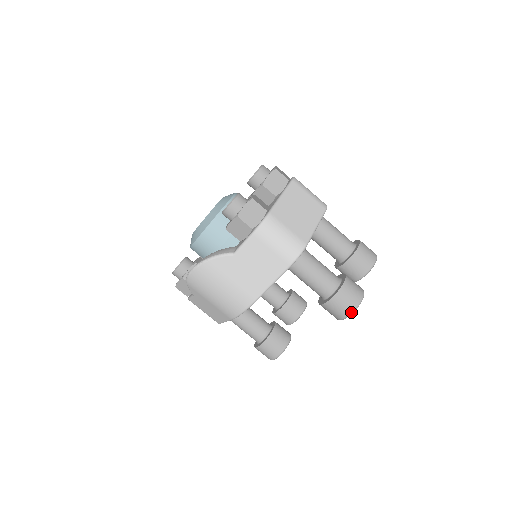
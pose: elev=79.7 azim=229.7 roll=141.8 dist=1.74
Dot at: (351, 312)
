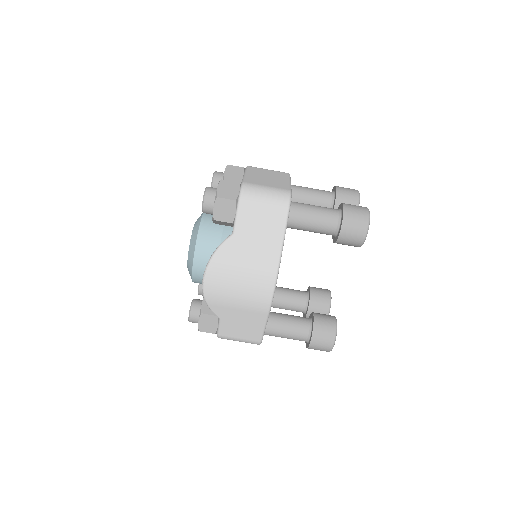
Dot at: (367, 225)
